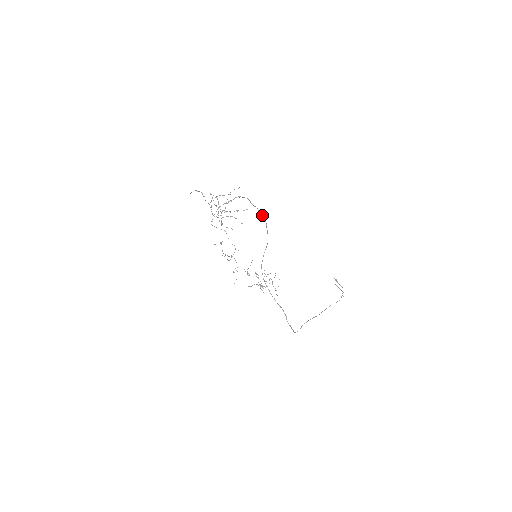
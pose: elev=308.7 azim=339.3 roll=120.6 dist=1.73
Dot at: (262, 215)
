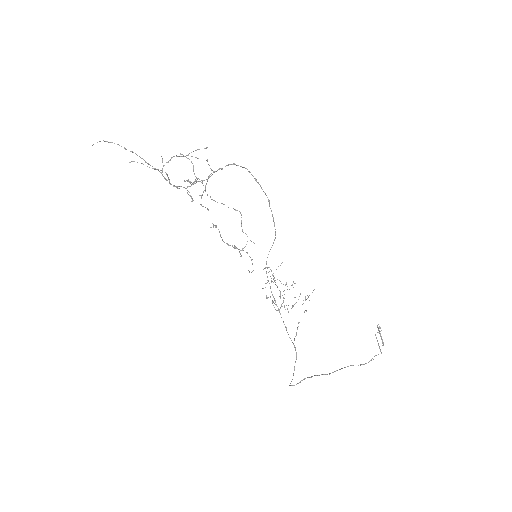
Dot at: (267, 197)
